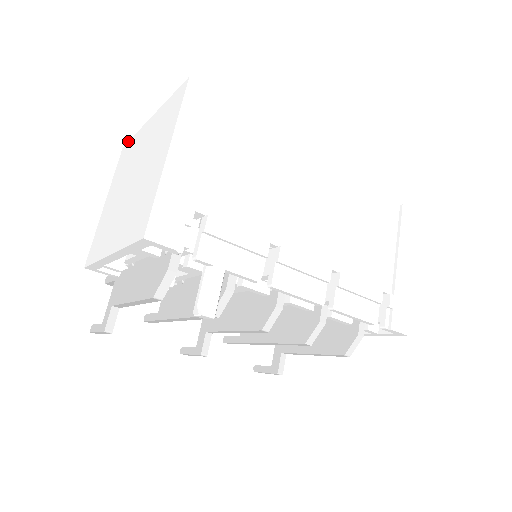
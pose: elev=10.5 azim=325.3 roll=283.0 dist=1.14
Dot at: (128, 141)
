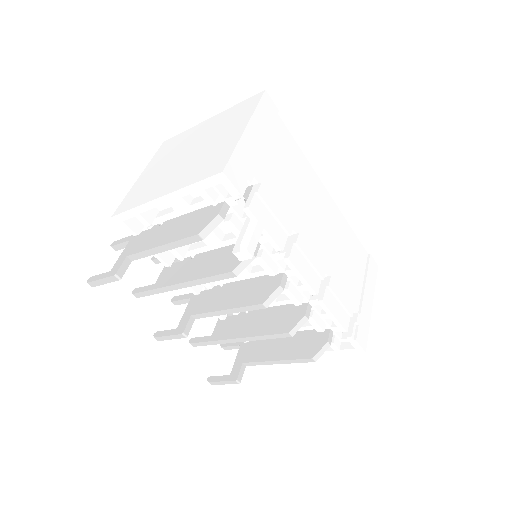
Dot at: occluded
